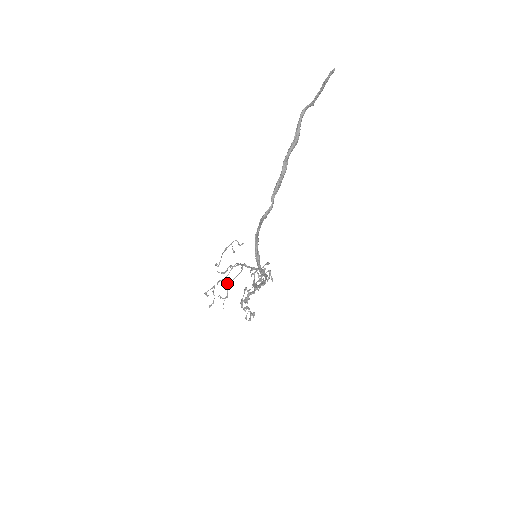
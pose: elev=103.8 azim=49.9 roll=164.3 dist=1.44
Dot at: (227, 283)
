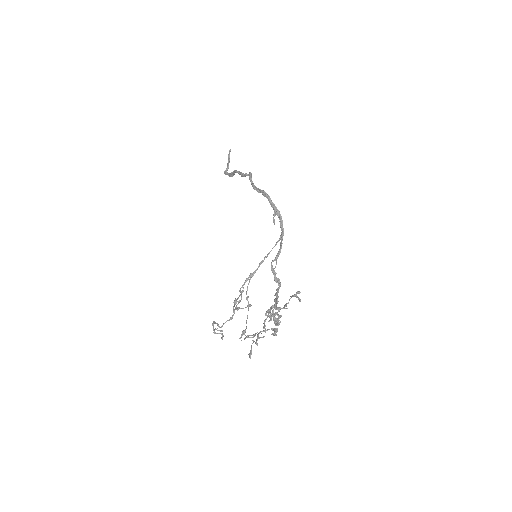
Dot at: (242, 331)
